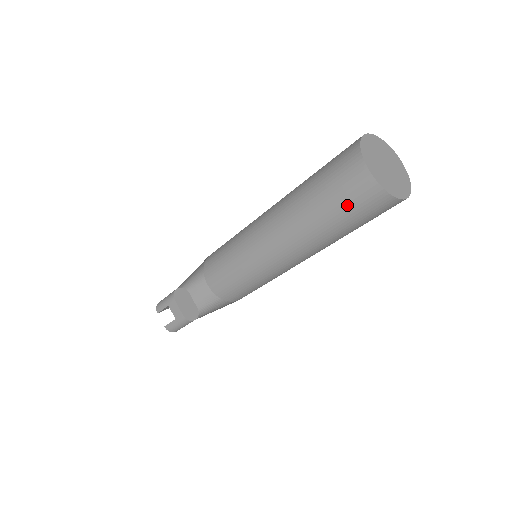
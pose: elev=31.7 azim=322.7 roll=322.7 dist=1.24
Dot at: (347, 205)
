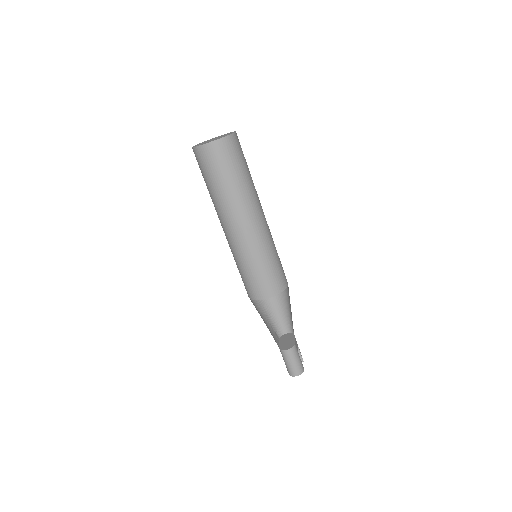
Dot at: (201, 171)
